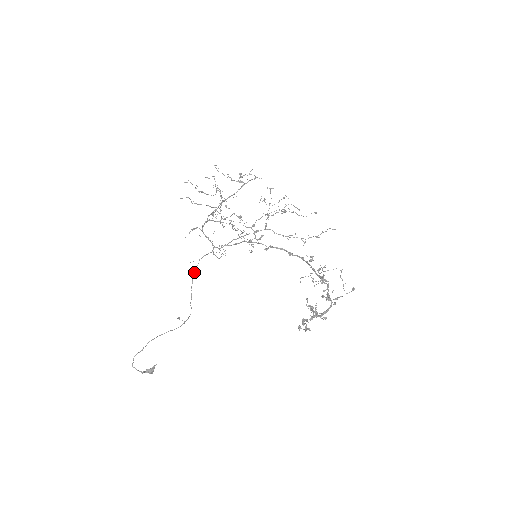
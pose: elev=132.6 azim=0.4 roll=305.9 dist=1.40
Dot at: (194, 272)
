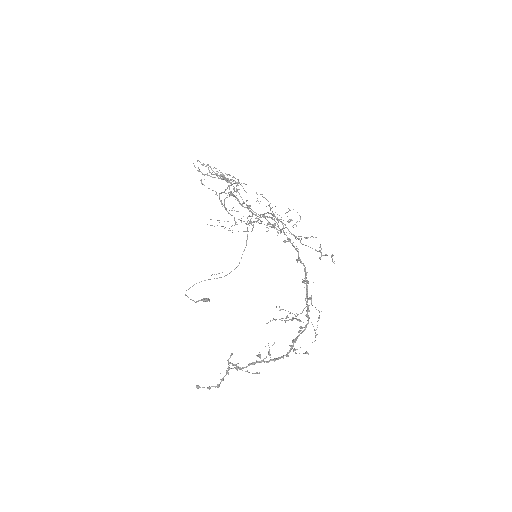
Dot at: occluded
